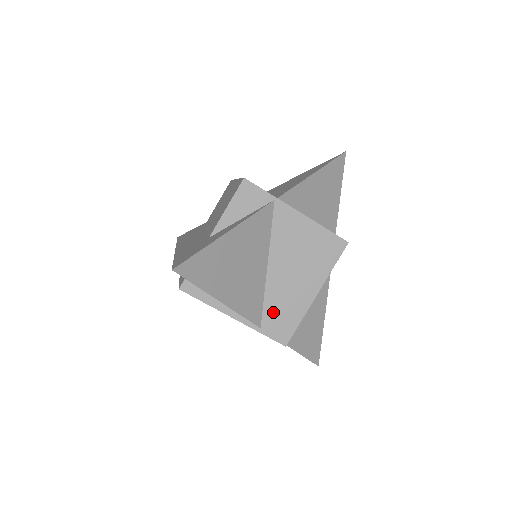
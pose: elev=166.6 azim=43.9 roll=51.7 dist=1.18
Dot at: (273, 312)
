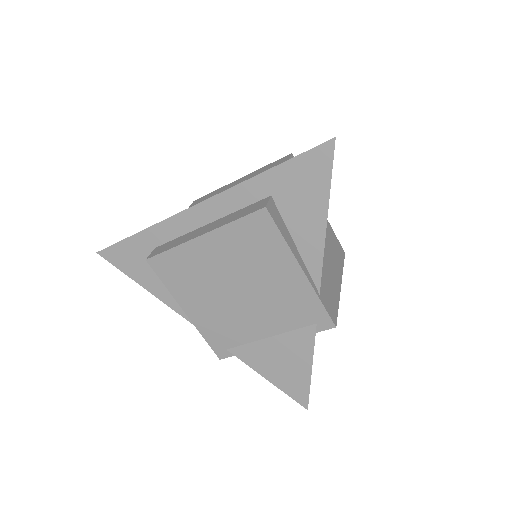
Dot at: (323, 283)
